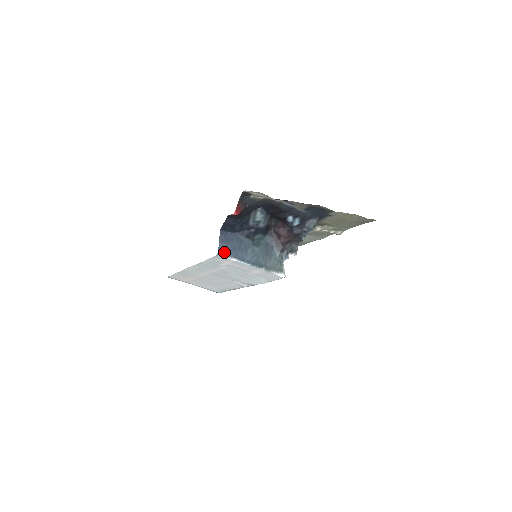
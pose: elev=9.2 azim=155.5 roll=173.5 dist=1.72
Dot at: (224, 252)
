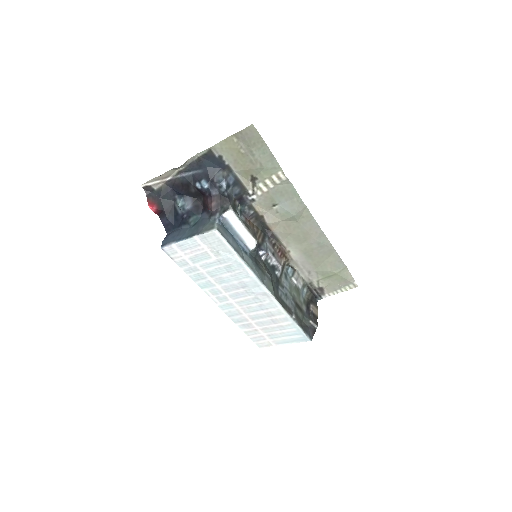
Dot at: (165, 243)
